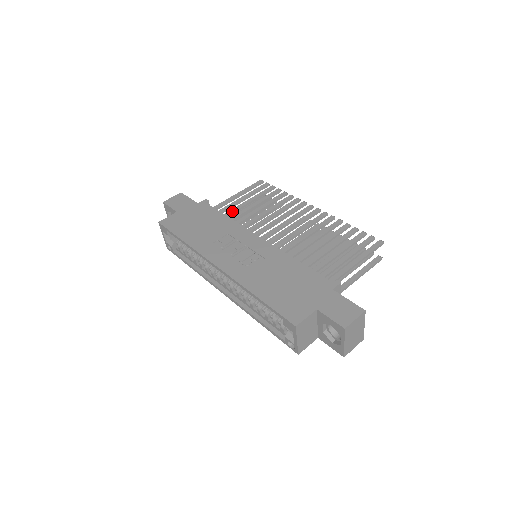
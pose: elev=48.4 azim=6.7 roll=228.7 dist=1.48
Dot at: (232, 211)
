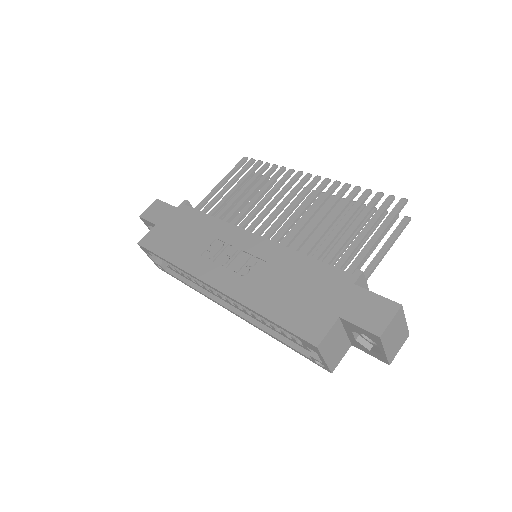
Dot at: (218, 206)
